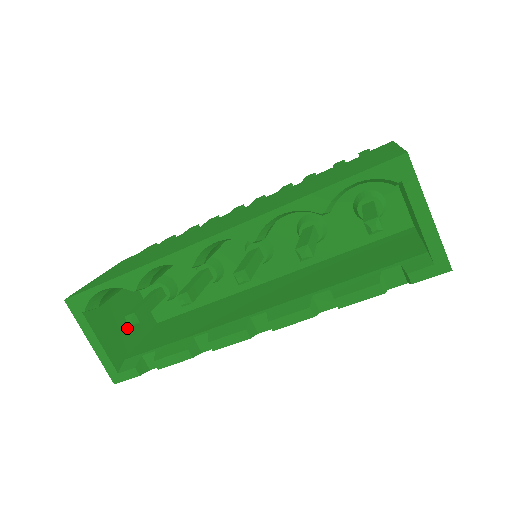
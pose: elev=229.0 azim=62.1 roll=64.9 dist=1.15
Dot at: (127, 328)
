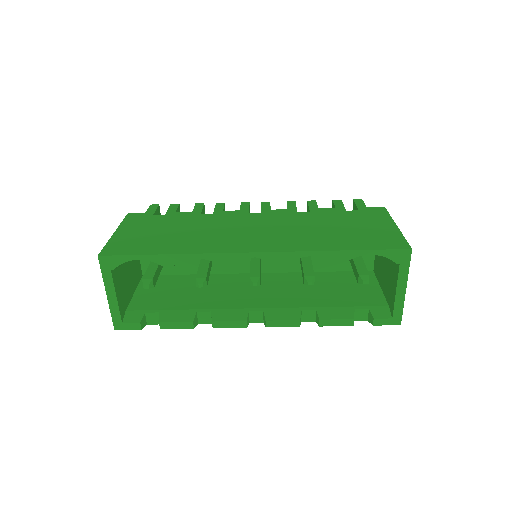
Dot at: (129, 282)
